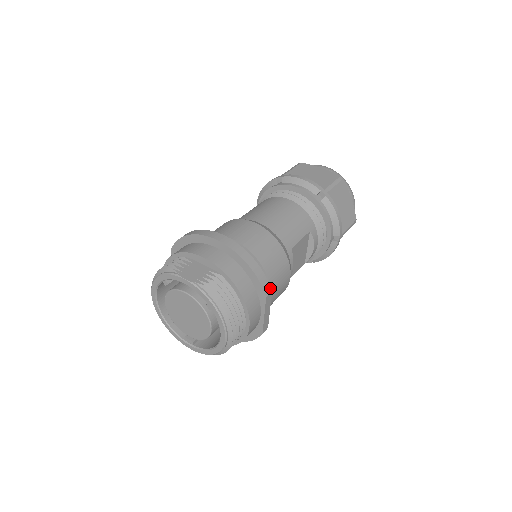
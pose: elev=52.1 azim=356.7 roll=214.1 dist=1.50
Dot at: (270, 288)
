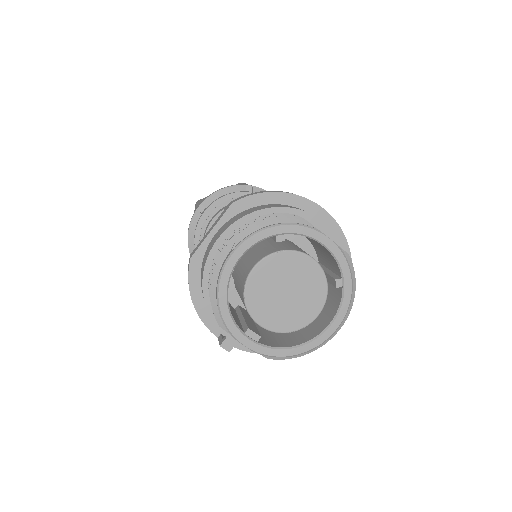
Dot at: occluded
